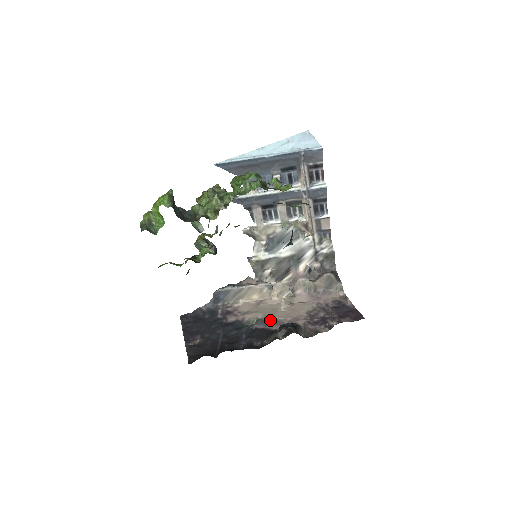
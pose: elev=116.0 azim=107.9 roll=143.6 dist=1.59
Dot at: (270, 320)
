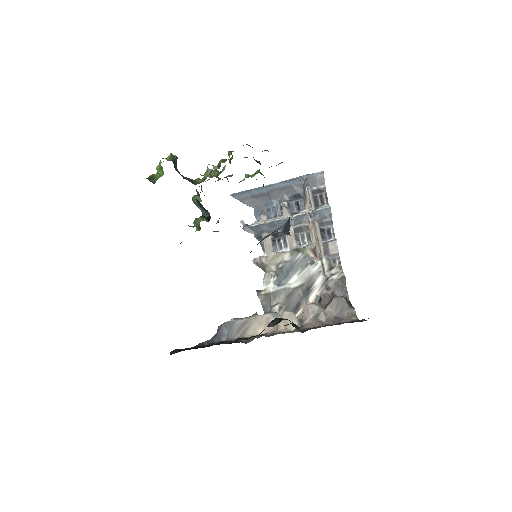
Dot at: occluded
